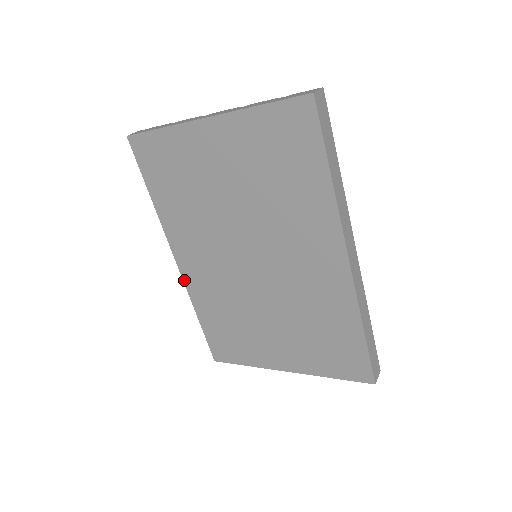
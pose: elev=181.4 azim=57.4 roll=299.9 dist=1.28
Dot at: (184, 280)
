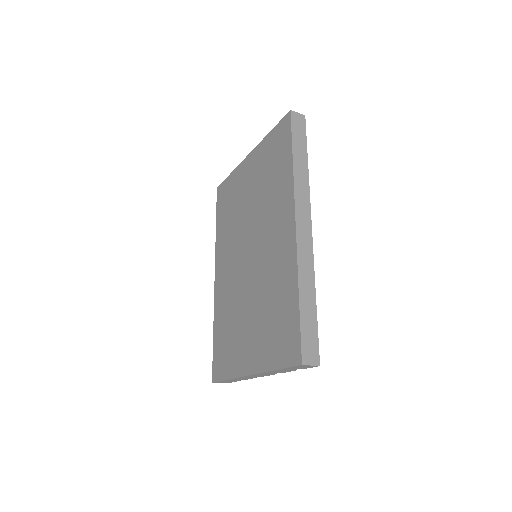
Dot at: (215, 294)
